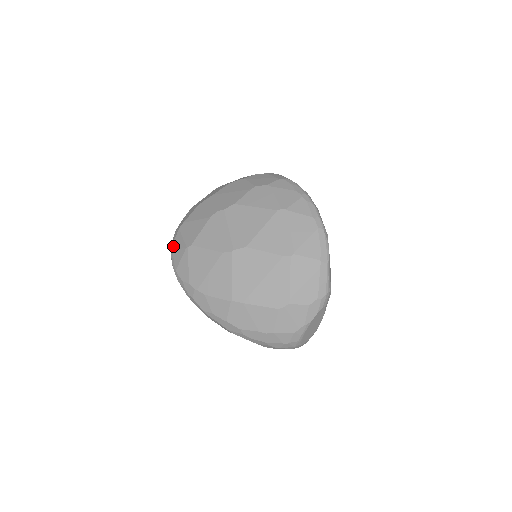
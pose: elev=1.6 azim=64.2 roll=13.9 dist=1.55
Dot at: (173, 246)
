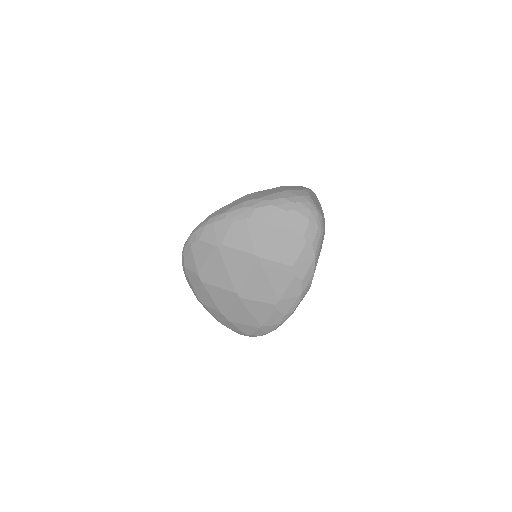
Dot at: occluded
